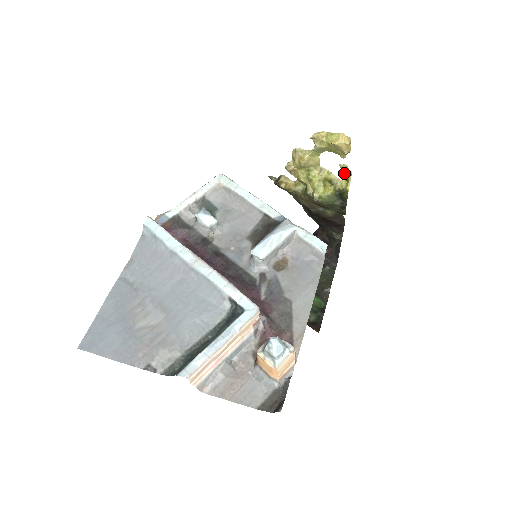
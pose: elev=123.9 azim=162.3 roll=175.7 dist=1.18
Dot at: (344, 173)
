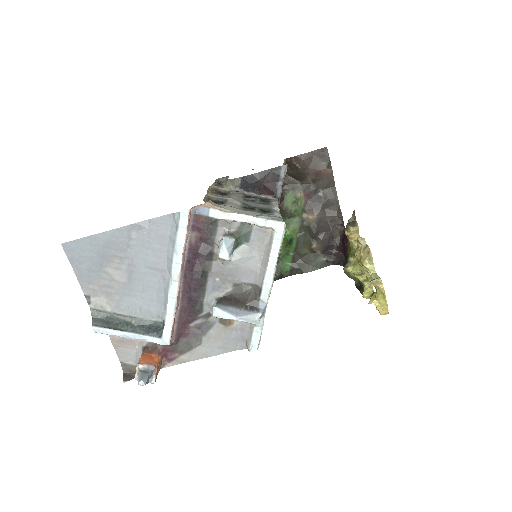
Dot at: (372, 296)
